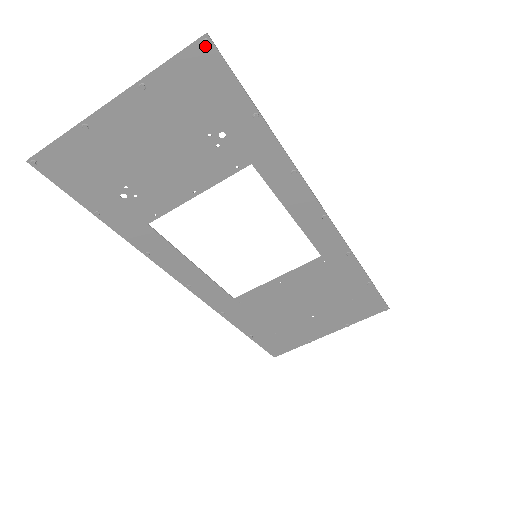
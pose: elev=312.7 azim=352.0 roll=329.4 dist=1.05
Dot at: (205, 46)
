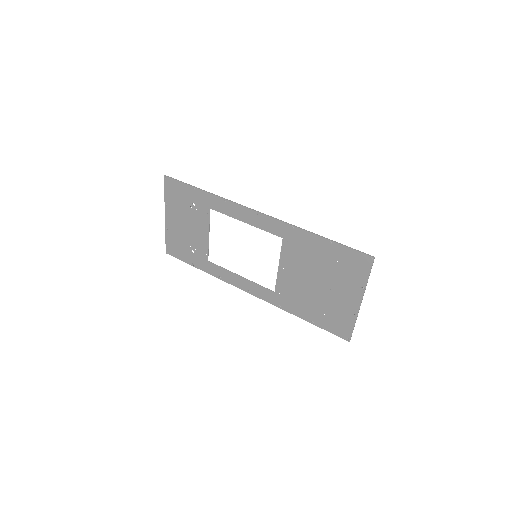
Dot at: (166, 179)
